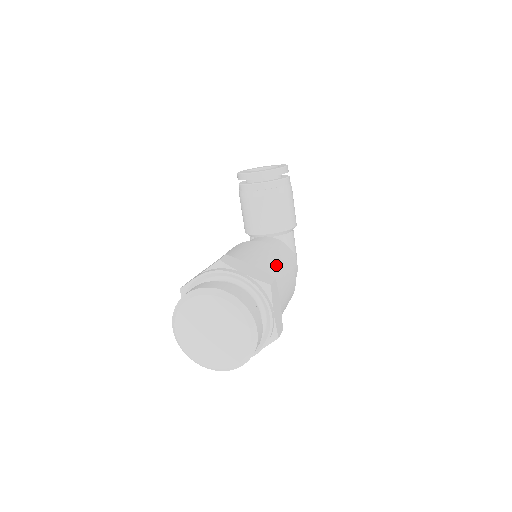
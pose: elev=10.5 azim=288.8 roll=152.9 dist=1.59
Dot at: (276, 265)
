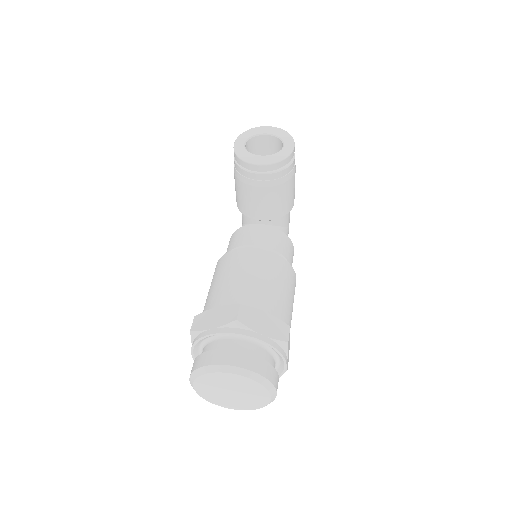
Dot at: (285, 291)
